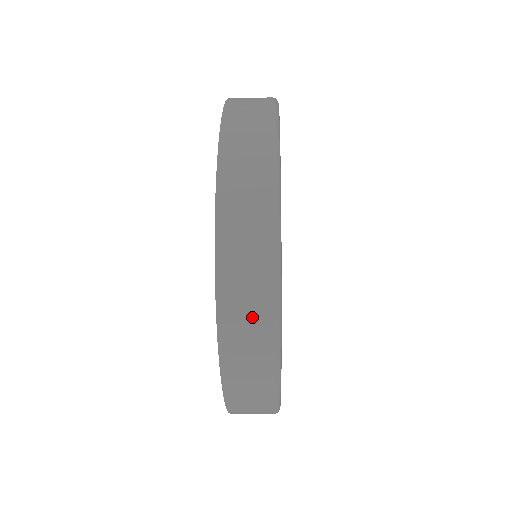
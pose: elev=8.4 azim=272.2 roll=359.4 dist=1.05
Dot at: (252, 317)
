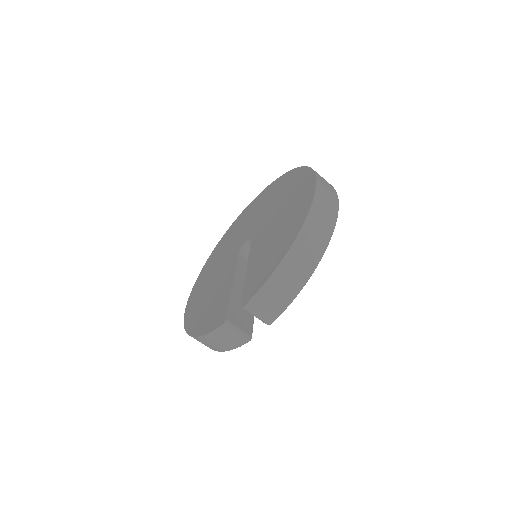
Dot at: (325, 219)
